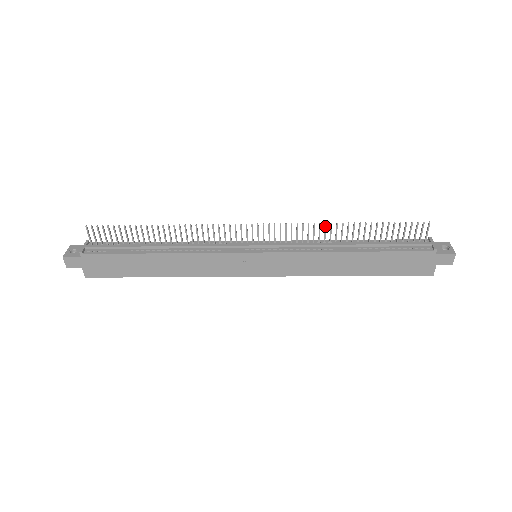
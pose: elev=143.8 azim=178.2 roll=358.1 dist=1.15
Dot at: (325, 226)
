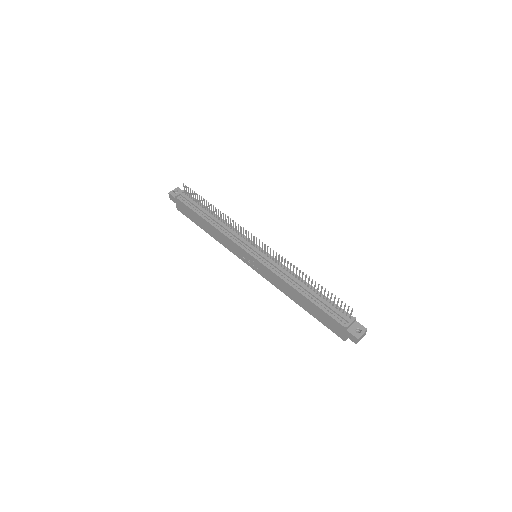
Dot at: (293, 266)
